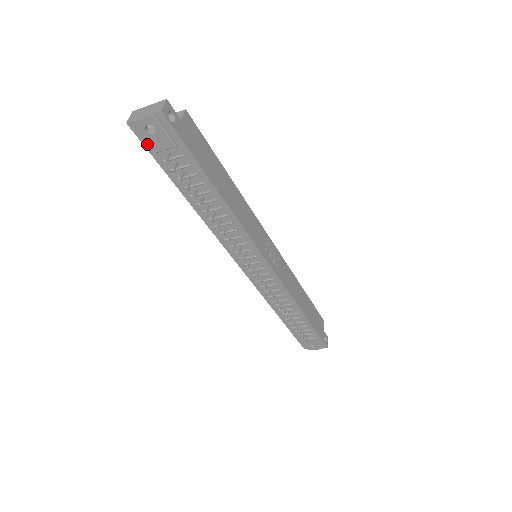
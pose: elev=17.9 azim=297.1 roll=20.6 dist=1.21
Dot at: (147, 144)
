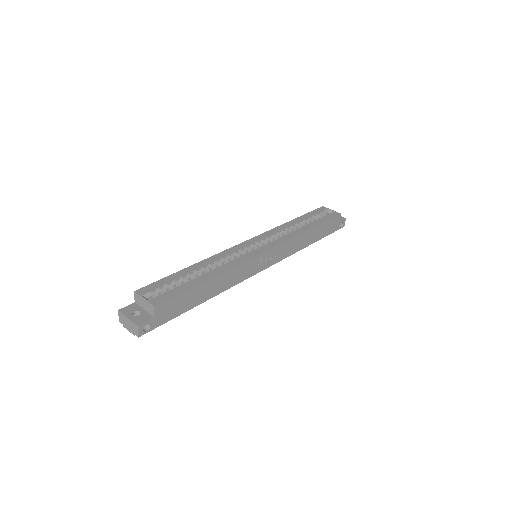
Dot at: occluded
